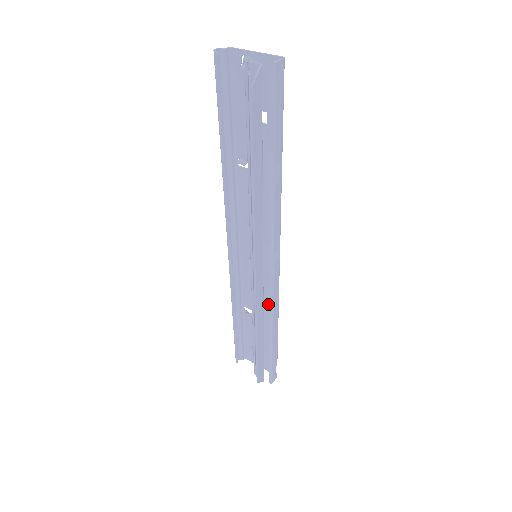
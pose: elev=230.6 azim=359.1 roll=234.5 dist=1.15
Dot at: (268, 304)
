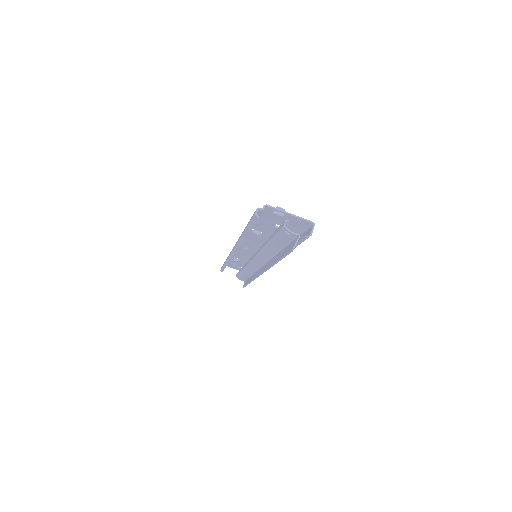
Dot at: occluded
